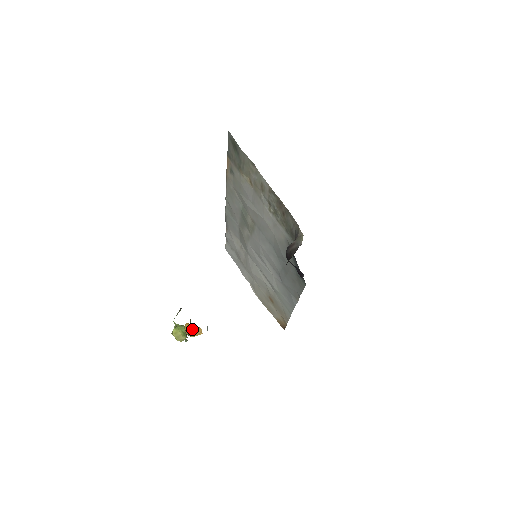
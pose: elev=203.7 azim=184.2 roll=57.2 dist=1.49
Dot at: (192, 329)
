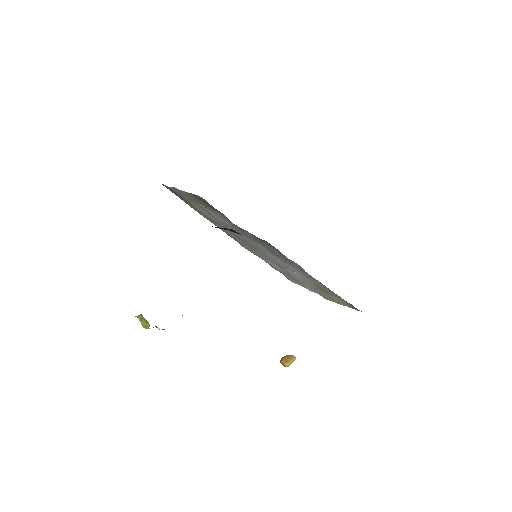
Dot at: (285, 359)
